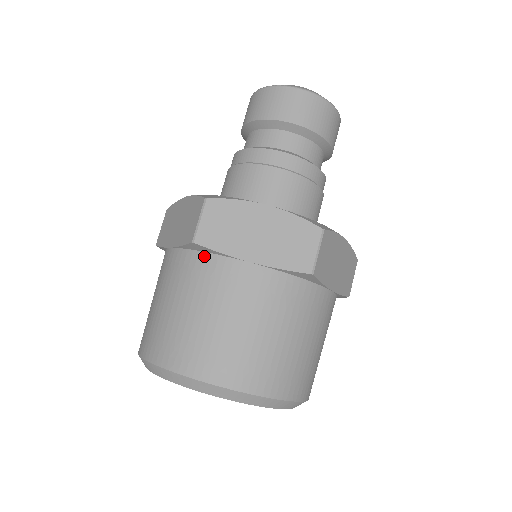
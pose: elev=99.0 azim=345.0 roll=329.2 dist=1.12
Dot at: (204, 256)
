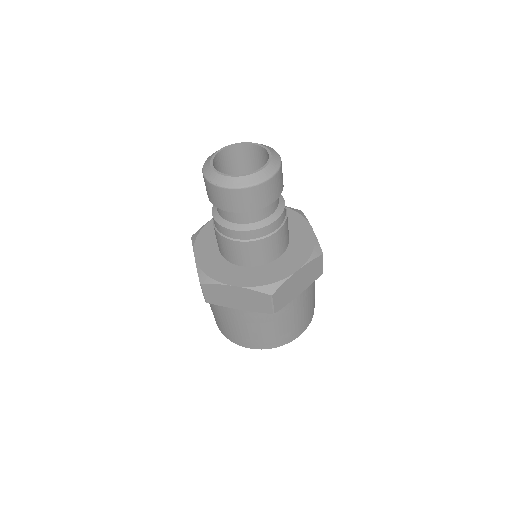
Dot at: occluded
